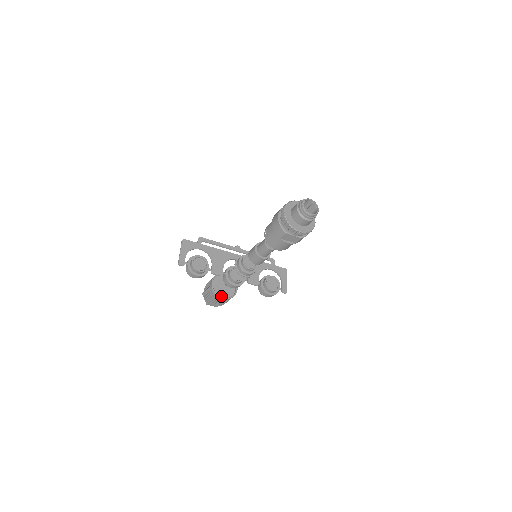
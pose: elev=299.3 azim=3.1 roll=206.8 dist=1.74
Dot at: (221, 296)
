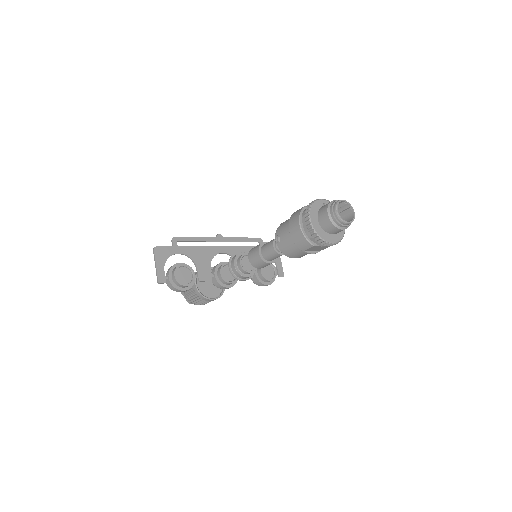
Dot at: (209, 297)
